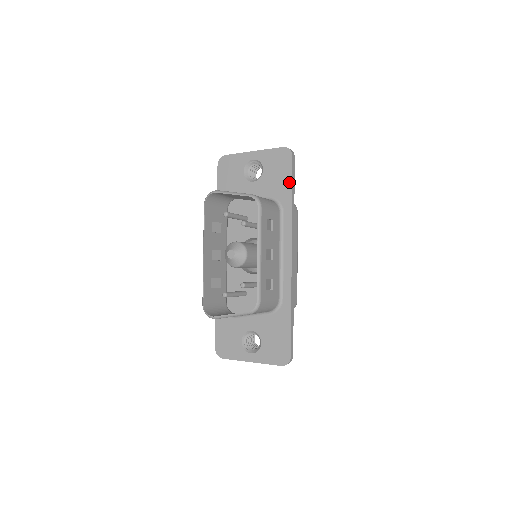
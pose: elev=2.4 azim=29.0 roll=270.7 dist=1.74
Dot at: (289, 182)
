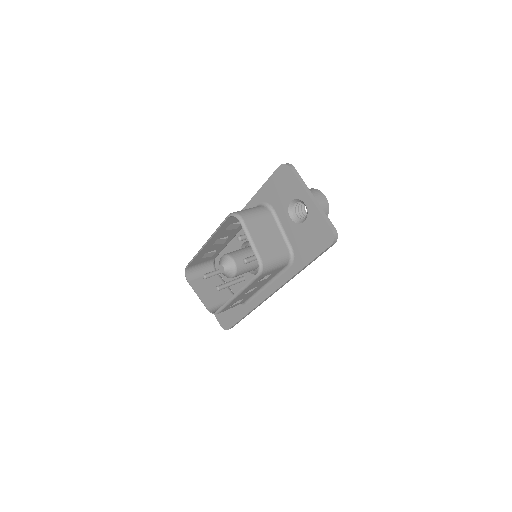
Dot at: (311, 257)
